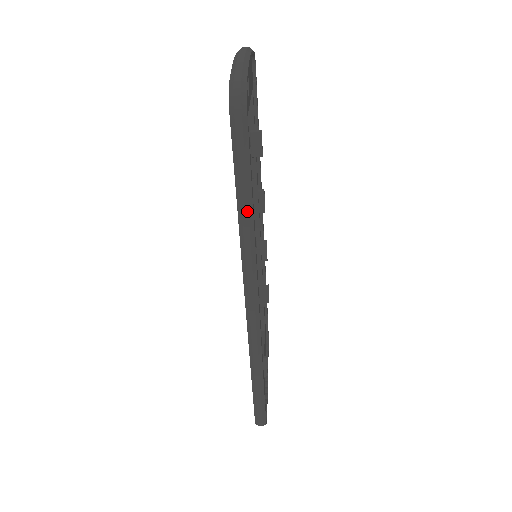
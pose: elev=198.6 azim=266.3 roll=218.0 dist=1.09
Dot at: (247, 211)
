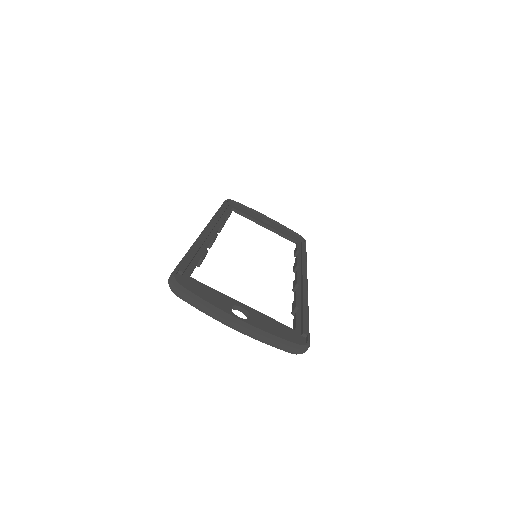
Dot at: occluded
